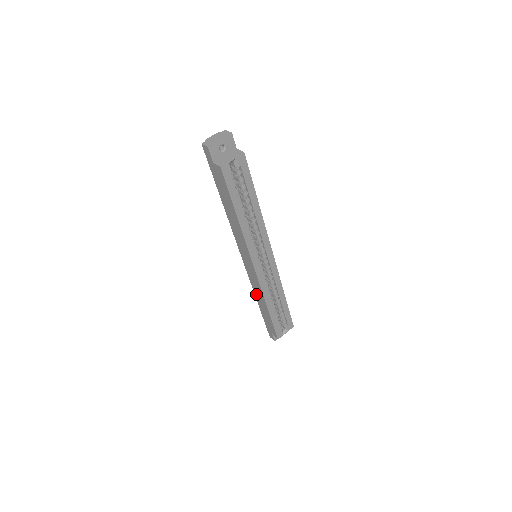
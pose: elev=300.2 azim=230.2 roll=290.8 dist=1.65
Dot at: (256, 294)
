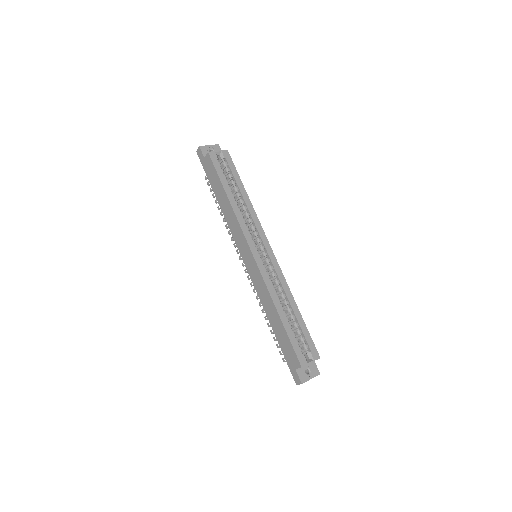
Dot at: (264, 305)
